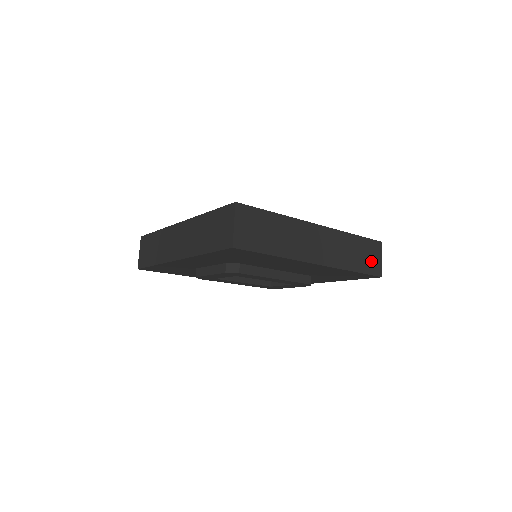
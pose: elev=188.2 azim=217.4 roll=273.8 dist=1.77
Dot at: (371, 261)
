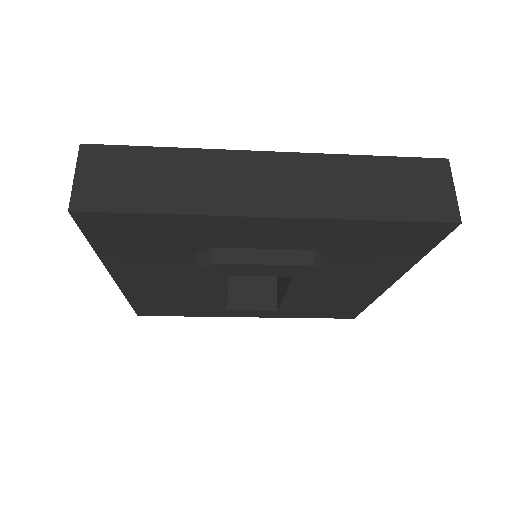
Dot at: occluded
